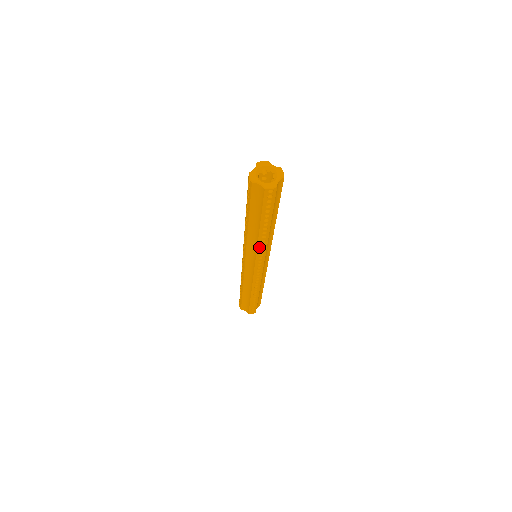
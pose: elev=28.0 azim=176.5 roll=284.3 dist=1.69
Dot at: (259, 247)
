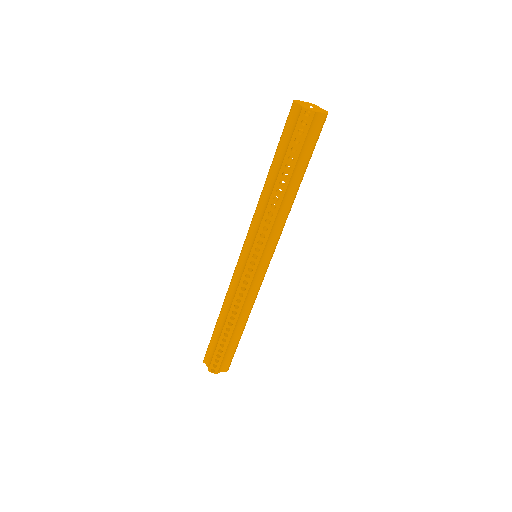
Dot at: (265, 217)
